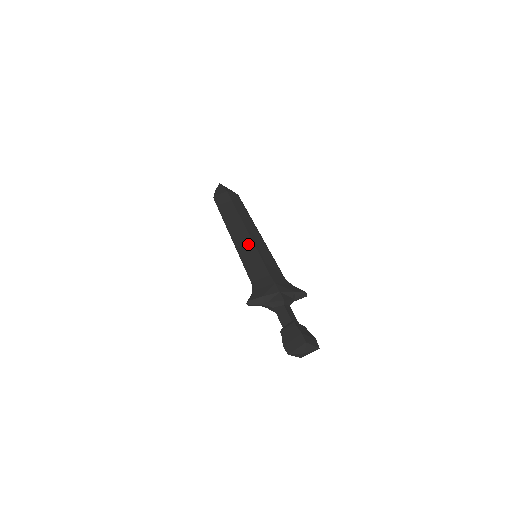
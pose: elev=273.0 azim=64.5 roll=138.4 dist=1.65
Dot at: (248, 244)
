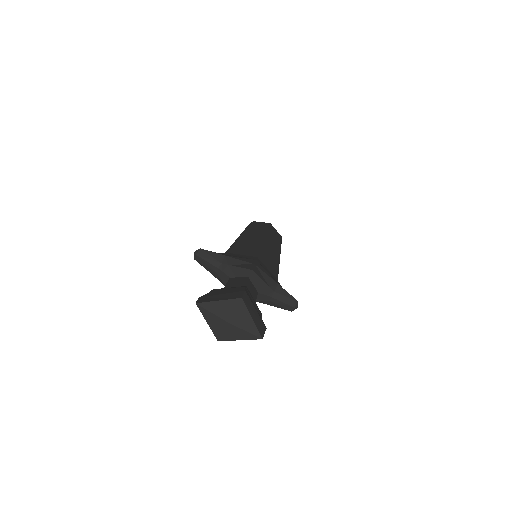
Dot at: (255, 240)
